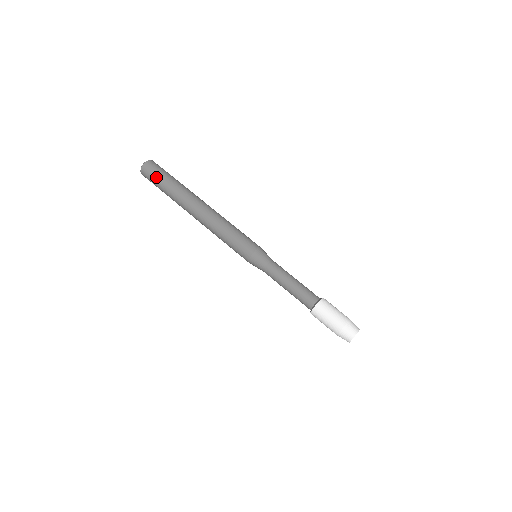
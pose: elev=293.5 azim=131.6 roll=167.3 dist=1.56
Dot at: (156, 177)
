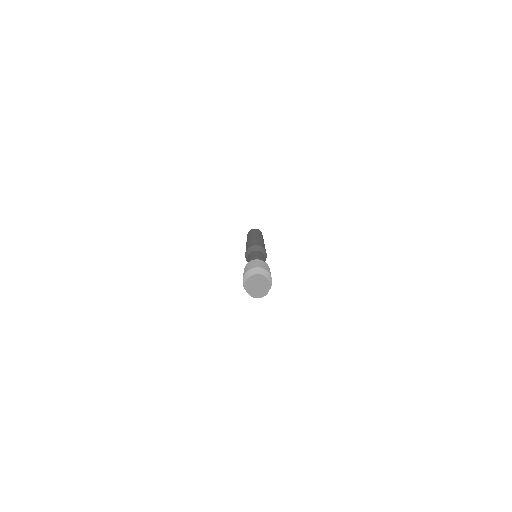
Dot at: occluded
